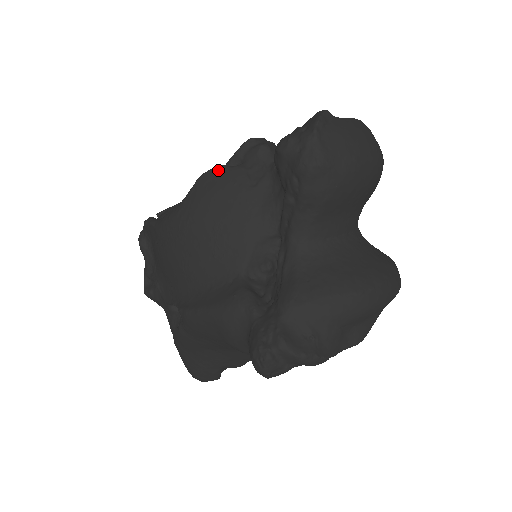
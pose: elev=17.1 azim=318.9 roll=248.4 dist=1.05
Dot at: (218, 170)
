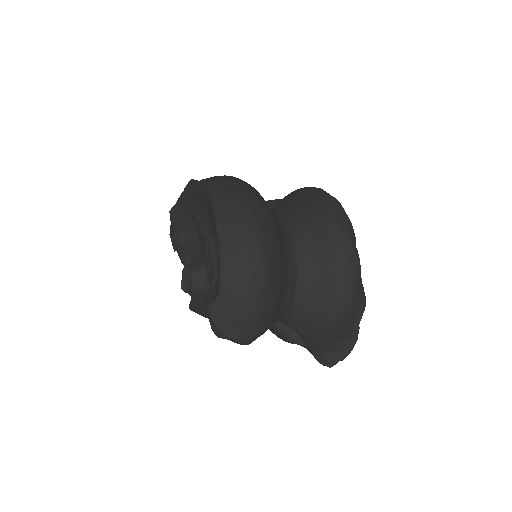
Dot at: (194, 308)
